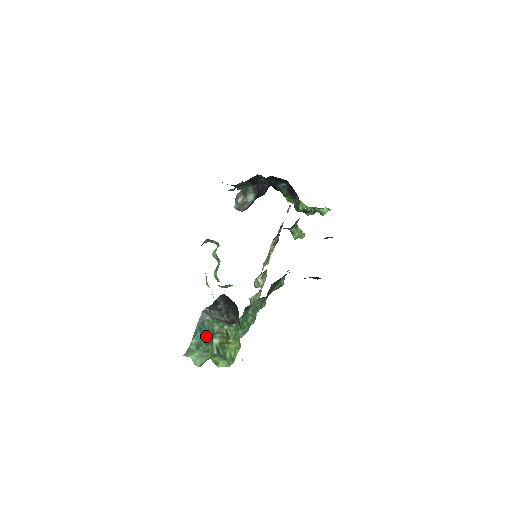
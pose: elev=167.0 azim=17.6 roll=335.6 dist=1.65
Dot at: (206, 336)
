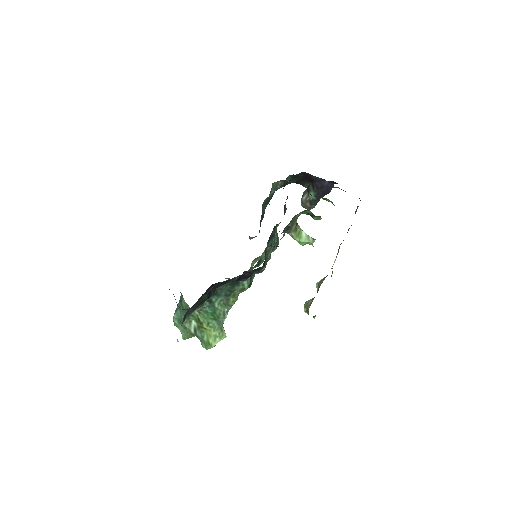
Dot at: occluded
